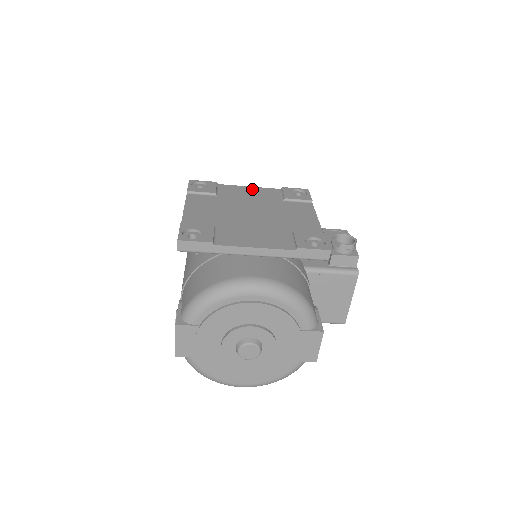
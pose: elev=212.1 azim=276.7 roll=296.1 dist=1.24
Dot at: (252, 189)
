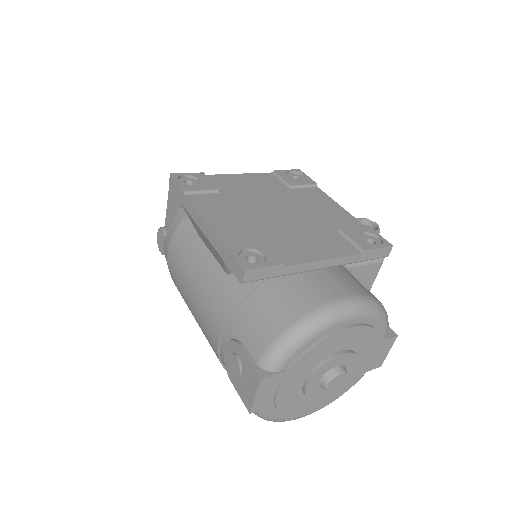
Dot at: (246, 177)
